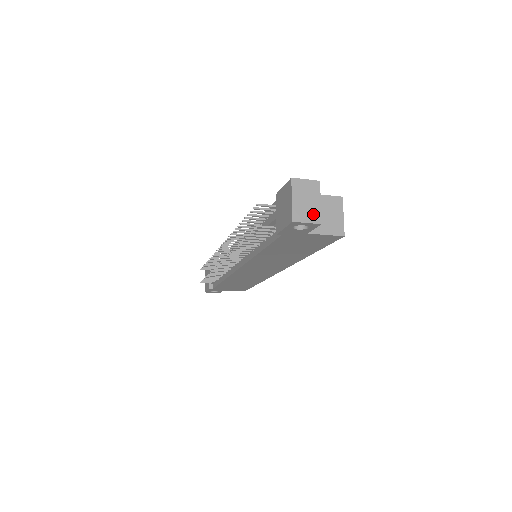
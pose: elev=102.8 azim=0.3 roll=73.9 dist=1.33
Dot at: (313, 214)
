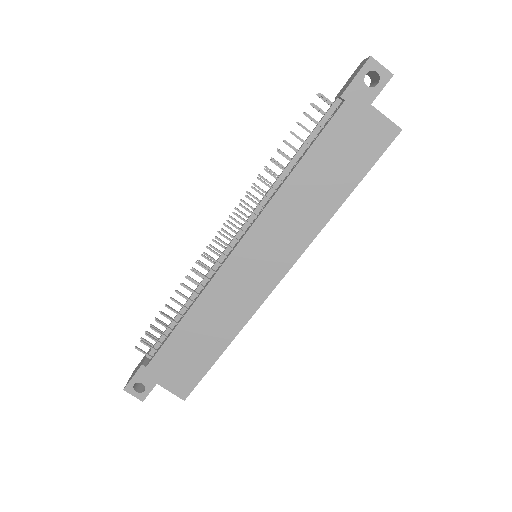
Dot at: (385, 70)
